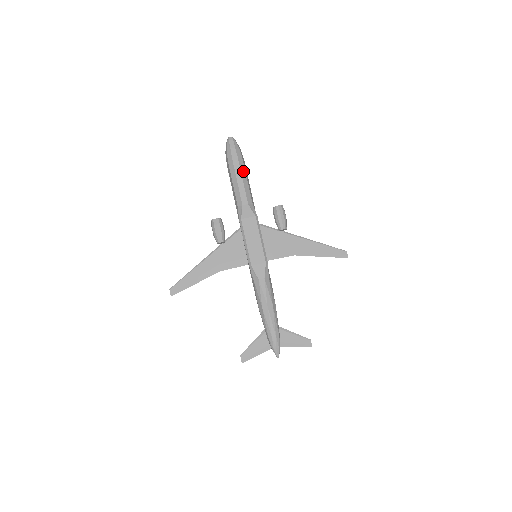
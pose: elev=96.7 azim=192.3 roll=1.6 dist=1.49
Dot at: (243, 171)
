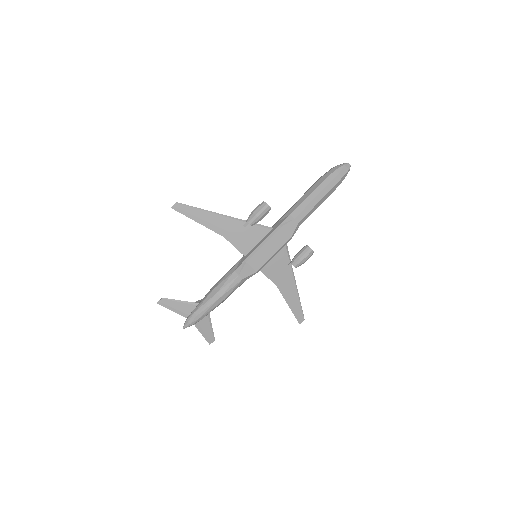
Dot at: (325, 198)
